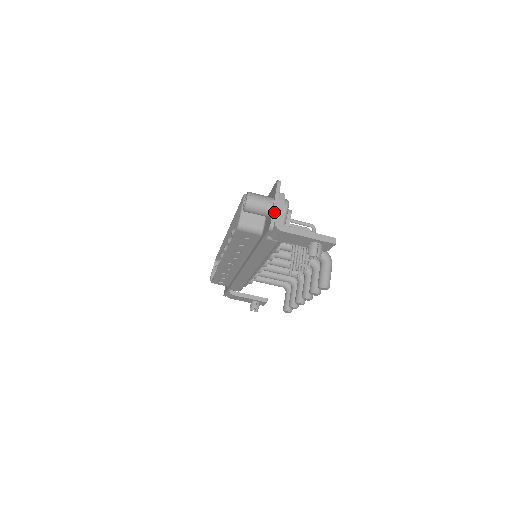
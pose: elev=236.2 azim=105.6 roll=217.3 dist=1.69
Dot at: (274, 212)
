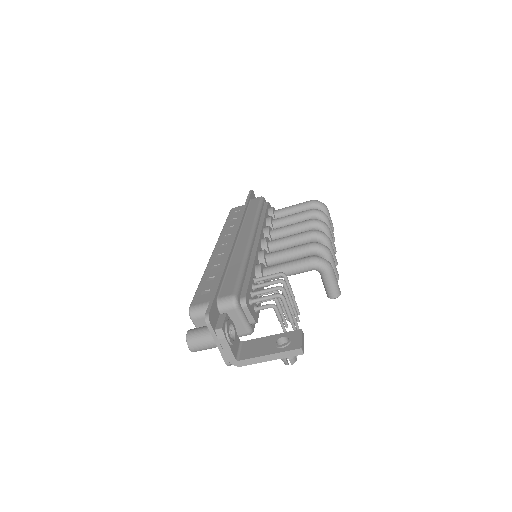
Dot at: (222, 354)
